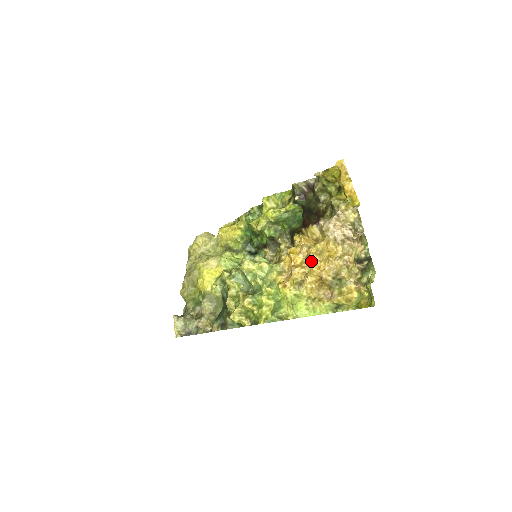
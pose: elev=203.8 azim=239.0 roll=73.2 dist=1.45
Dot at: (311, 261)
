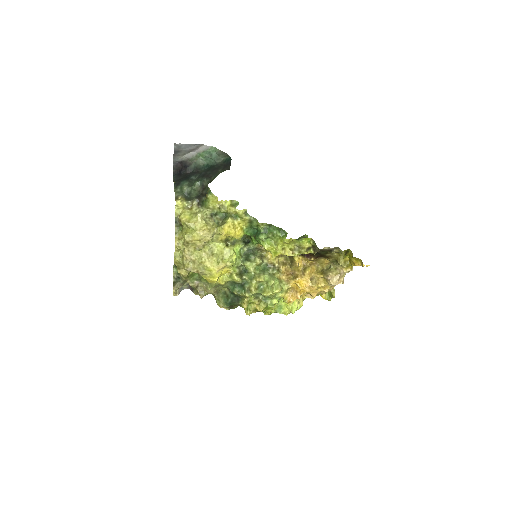
Dot at: (311, 290)
